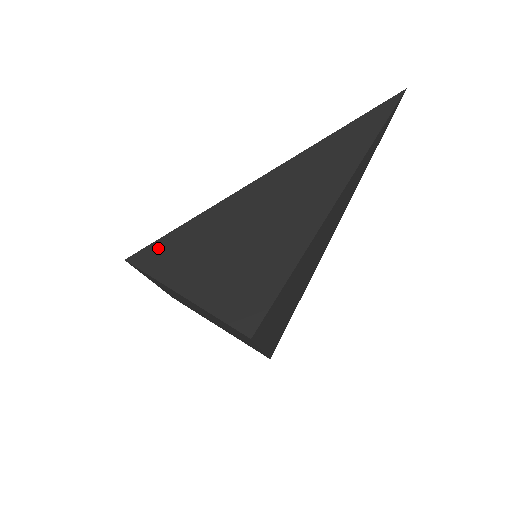
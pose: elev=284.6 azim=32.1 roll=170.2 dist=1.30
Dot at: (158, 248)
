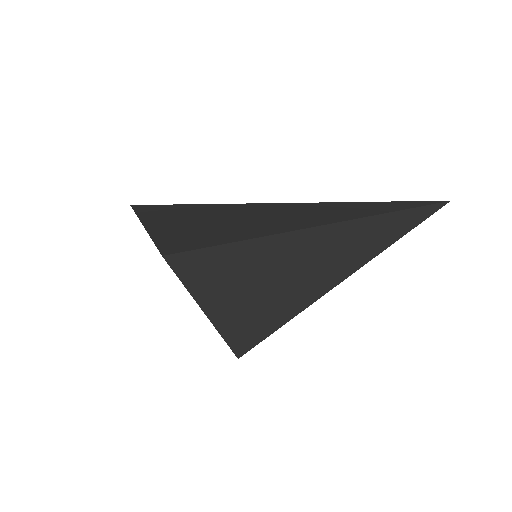
Dot at: (201, 257)
